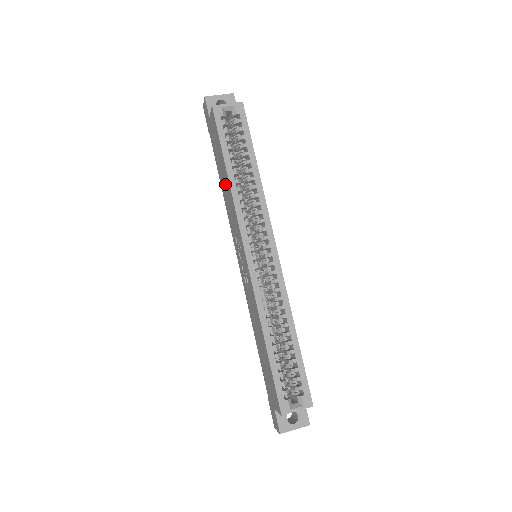
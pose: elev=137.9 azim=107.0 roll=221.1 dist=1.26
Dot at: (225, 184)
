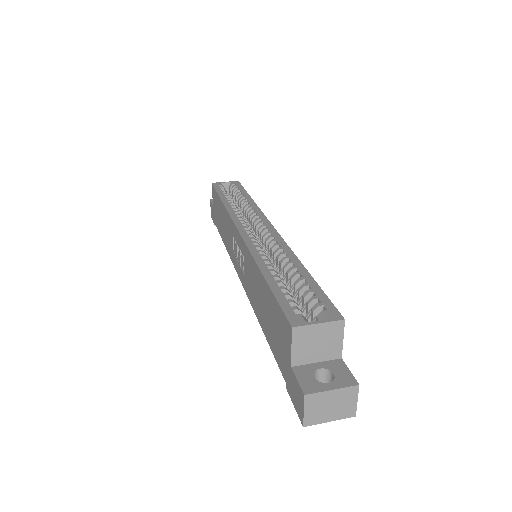
Dot at: (223, 222)
